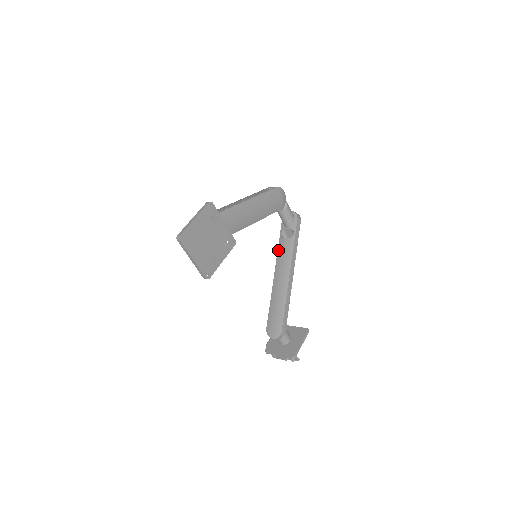
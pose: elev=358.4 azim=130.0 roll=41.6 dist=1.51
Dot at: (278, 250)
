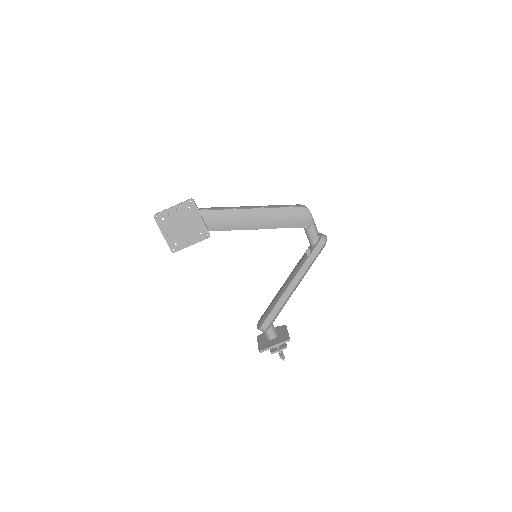
Dot at: (298, 262)
